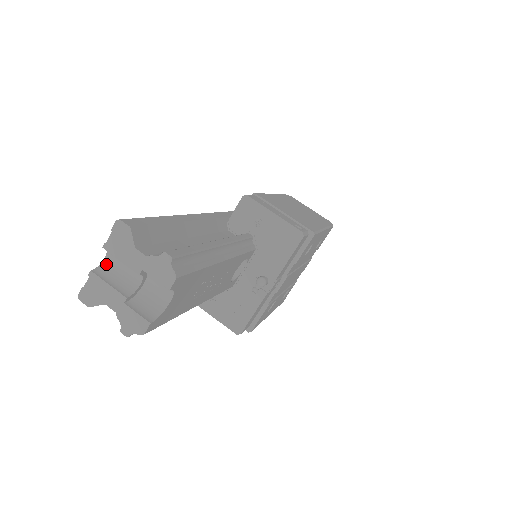
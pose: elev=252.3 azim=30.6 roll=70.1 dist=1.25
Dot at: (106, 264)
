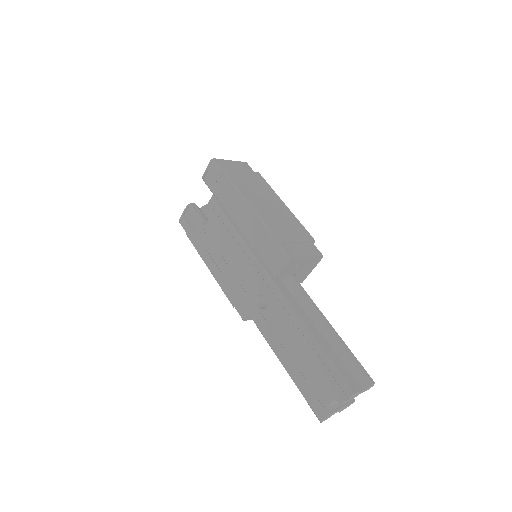
Dot at: (331, 403)
